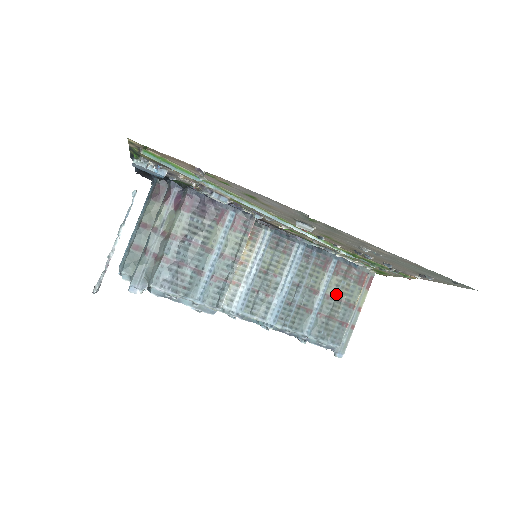
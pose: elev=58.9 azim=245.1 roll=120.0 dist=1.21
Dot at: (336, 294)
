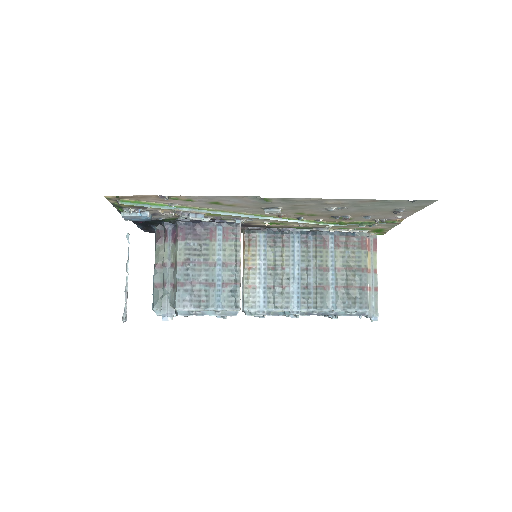
Dot at: (345, 265)
